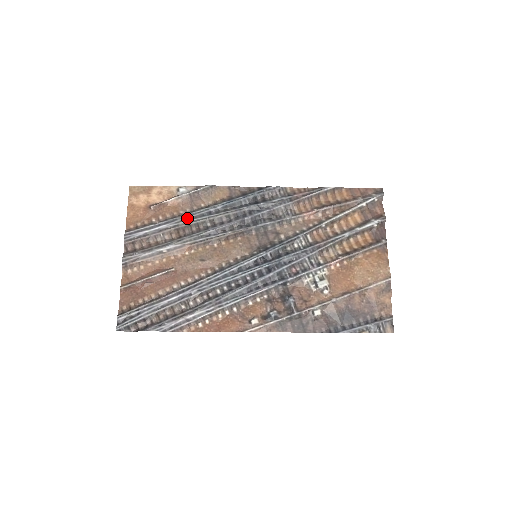
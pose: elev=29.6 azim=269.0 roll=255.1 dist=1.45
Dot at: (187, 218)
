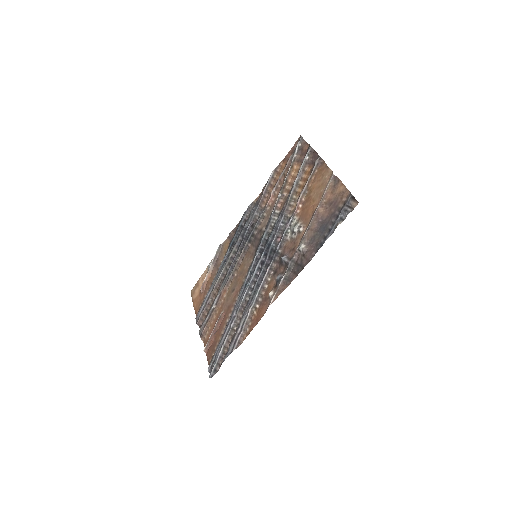
Dot at: (216, 277)
